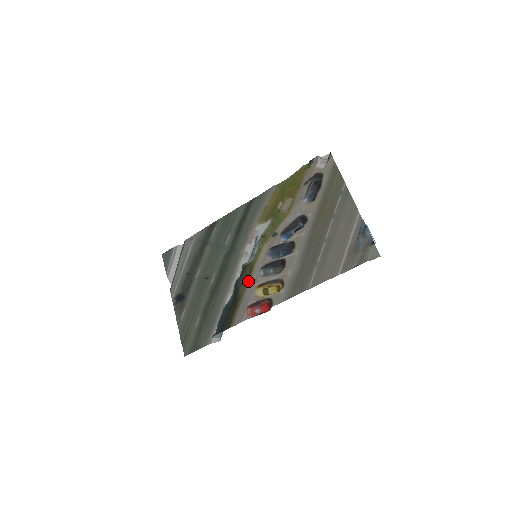
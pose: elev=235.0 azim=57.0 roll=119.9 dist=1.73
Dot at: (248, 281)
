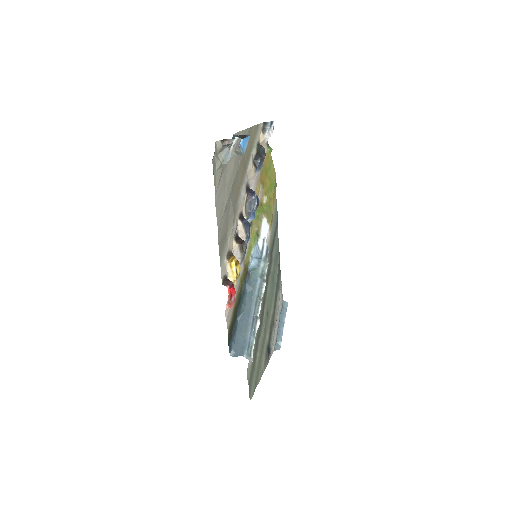
Dot at: (240, 280)
